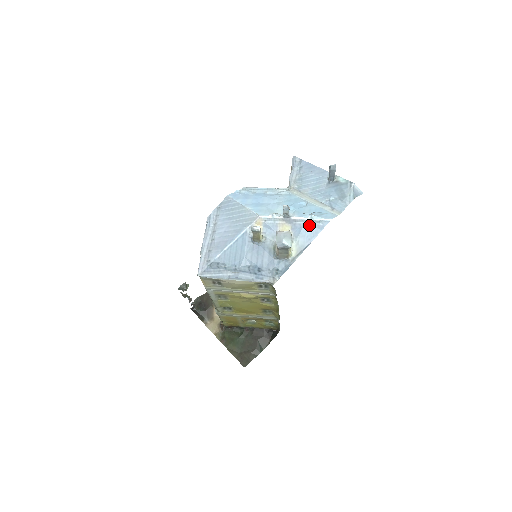
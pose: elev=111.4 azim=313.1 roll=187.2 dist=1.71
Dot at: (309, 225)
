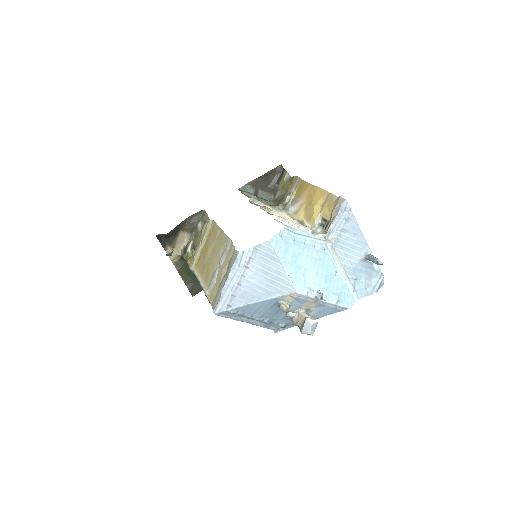
Dot at: (331, 308)
